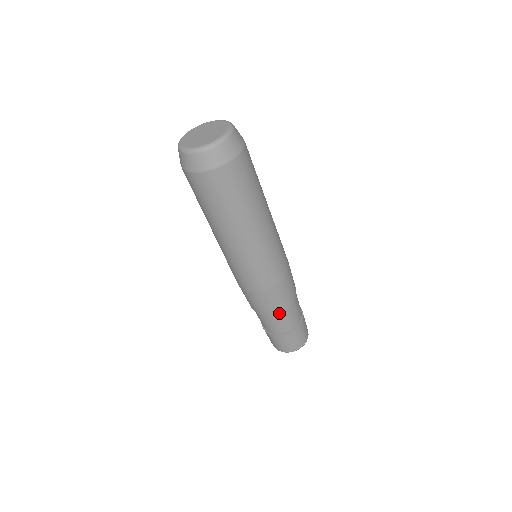
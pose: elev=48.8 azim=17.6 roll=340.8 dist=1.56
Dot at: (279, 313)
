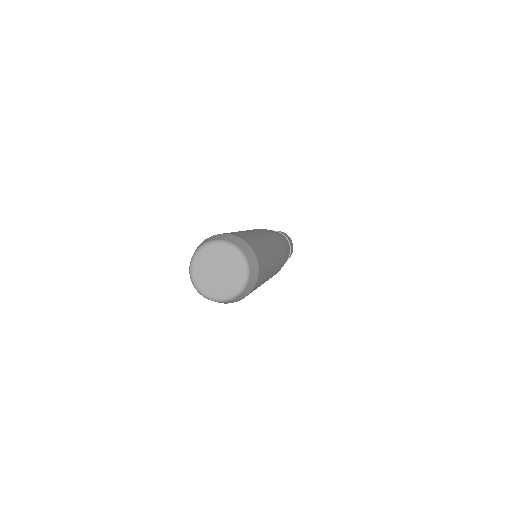
Dot at: occluded
